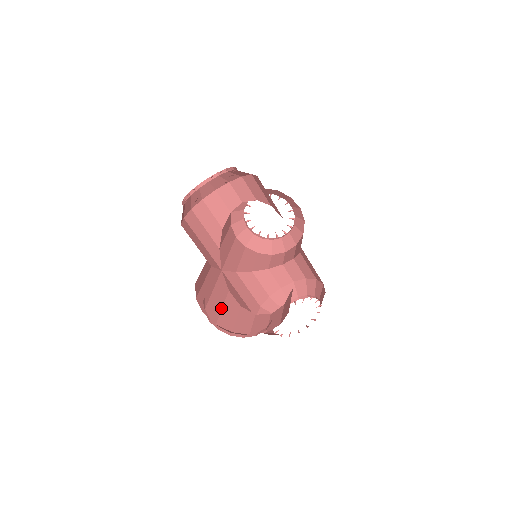
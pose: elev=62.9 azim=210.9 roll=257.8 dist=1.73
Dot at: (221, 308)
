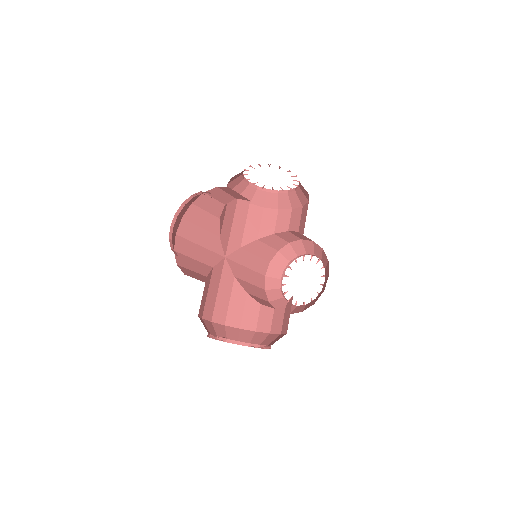
Dot at: (228, 303)
